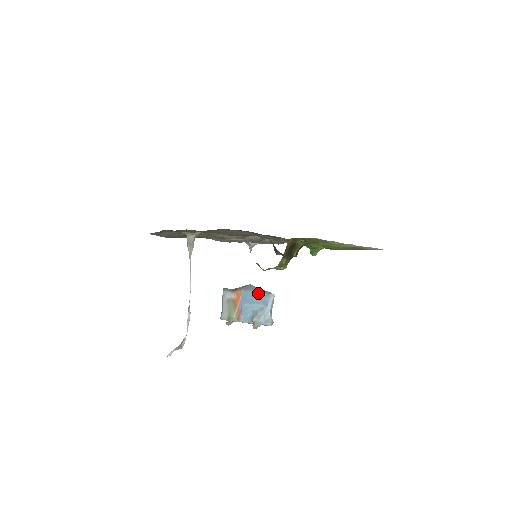
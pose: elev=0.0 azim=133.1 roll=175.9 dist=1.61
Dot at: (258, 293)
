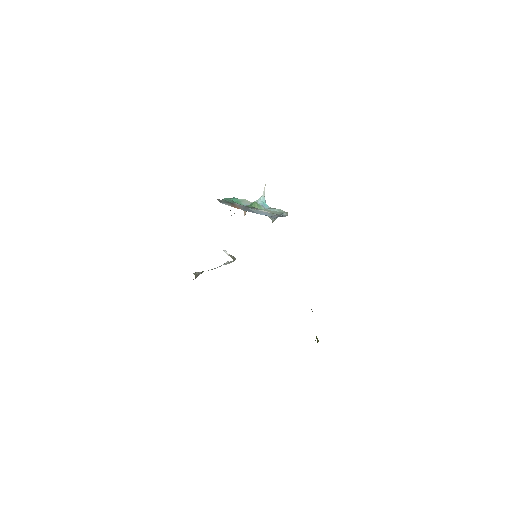
Dot at: occluded
